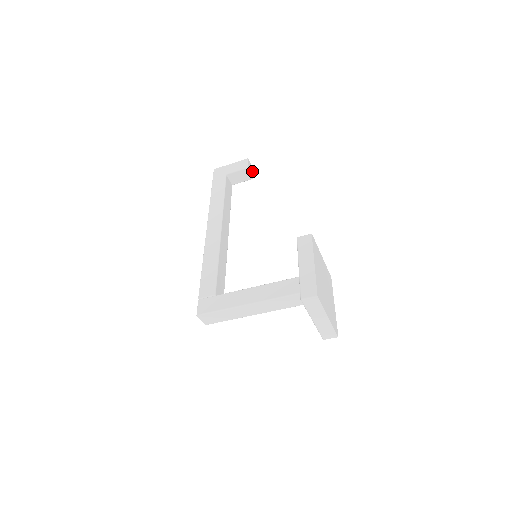
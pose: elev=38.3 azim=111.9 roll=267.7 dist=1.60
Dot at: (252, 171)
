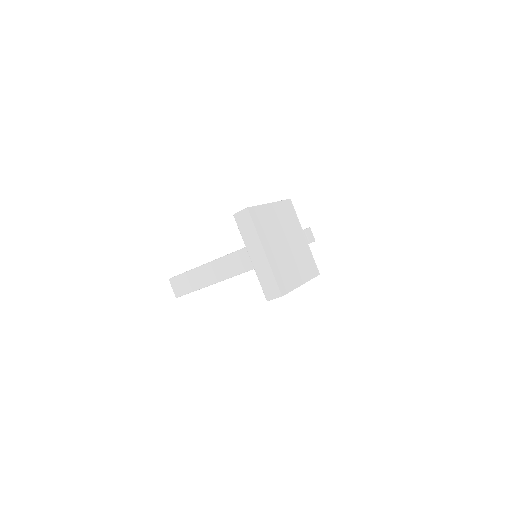
Dot at: (311, 239)
